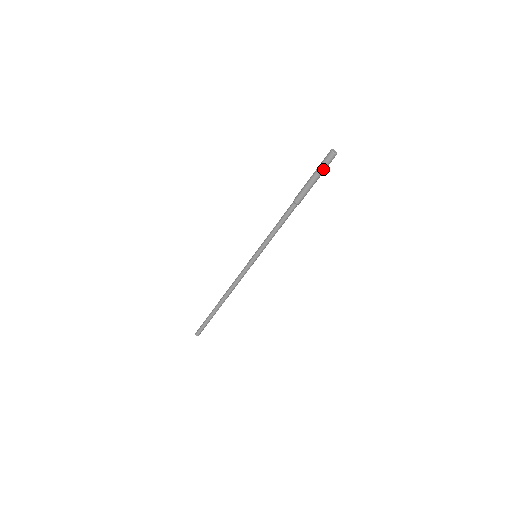
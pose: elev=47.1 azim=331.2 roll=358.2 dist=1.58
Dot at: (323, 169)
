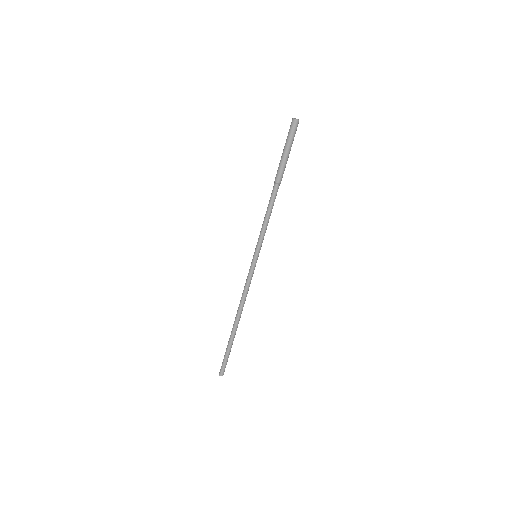
Dot at: (290, 138)
